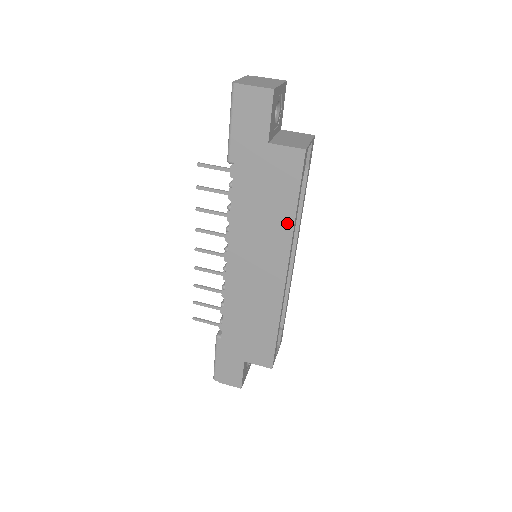
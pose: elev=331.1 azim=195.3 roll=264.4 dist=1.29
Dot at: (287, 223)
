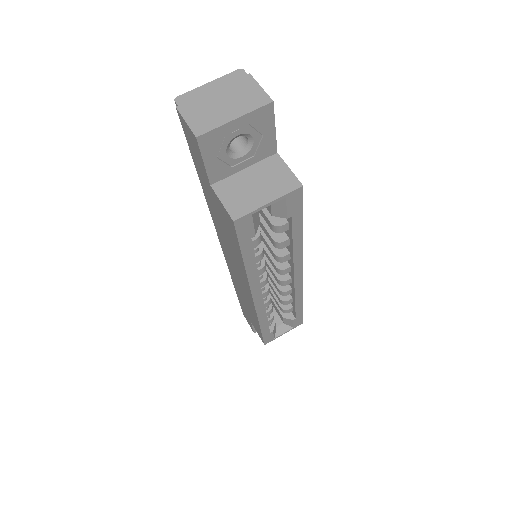
Dot at: (242, 265)
